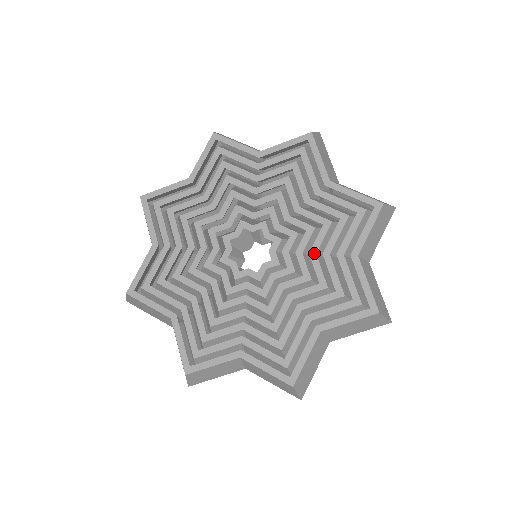
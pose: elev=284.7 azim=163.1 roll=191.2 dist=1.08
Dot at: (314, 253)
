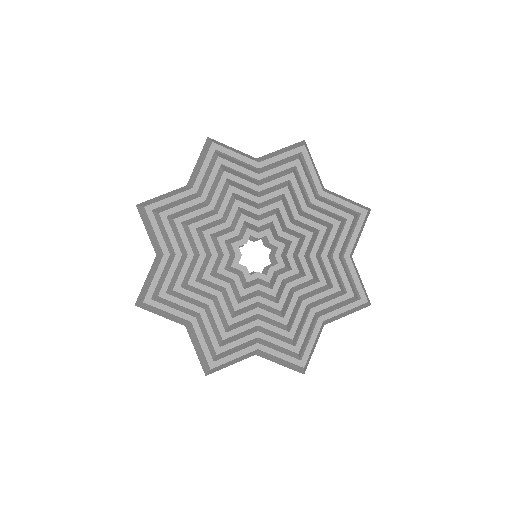
Dot at: (314, 255)
